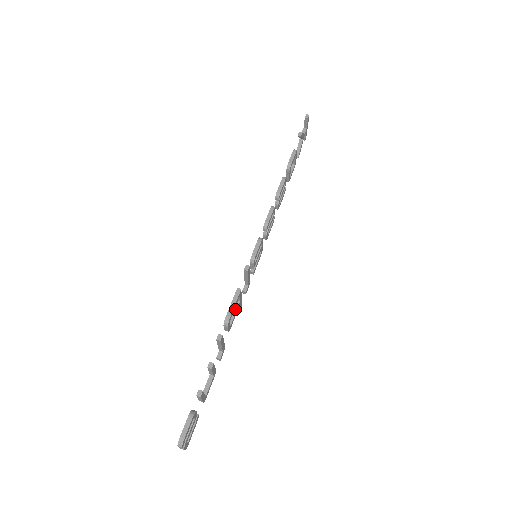
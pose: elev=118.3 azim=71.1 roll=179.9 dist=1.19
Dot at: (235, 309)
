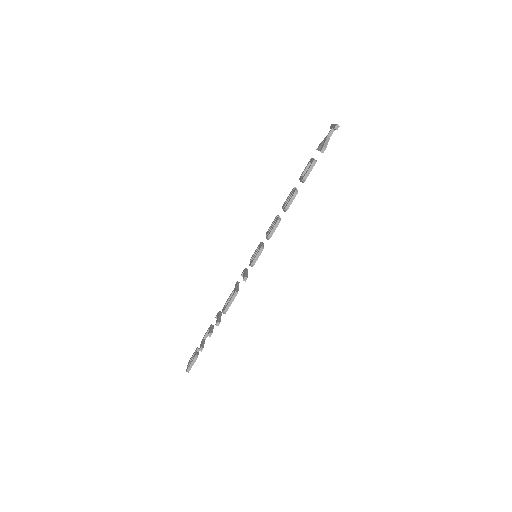
Dot at: occluded
